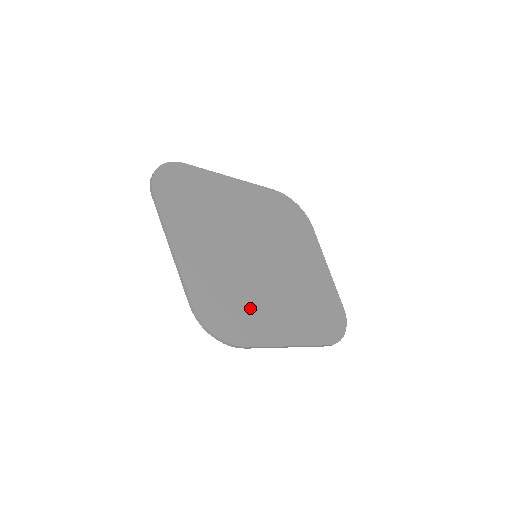
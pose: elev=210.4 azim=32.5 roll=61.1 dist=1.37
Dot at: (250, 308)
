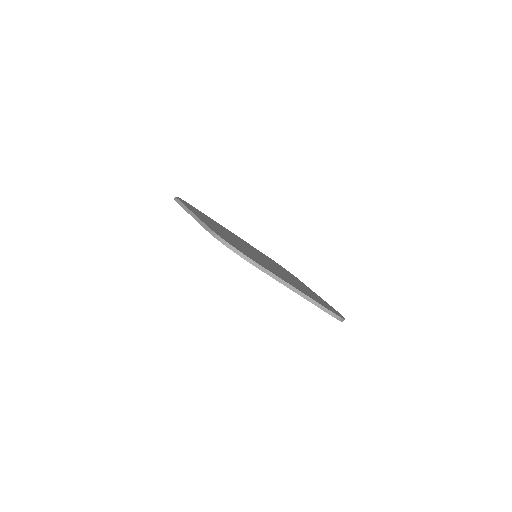
Dot at: (257, 259)
